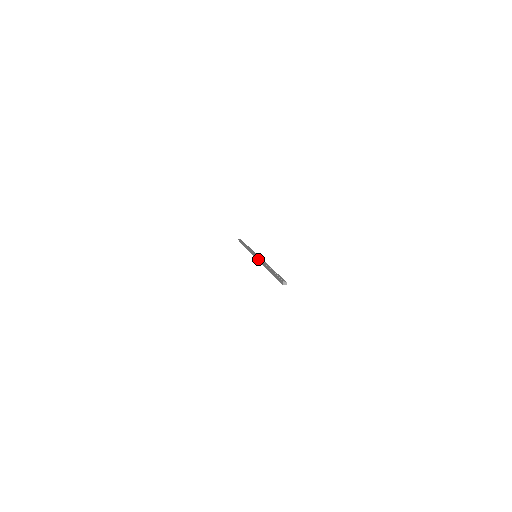
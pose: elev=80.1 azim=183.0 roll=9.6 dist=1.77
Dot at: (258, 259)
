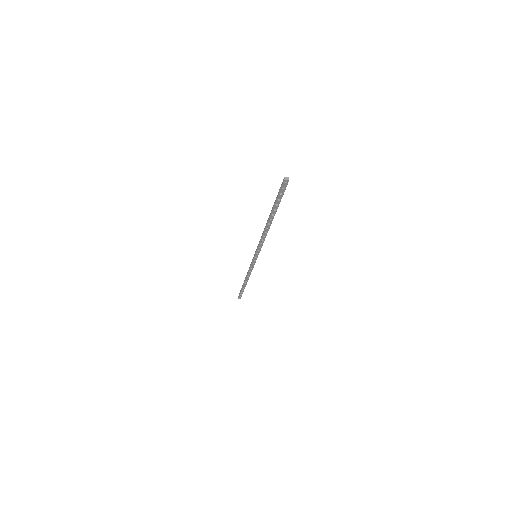
Dot at: occluded
